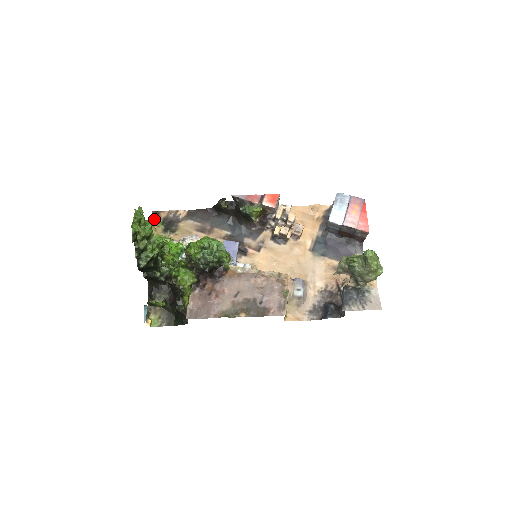
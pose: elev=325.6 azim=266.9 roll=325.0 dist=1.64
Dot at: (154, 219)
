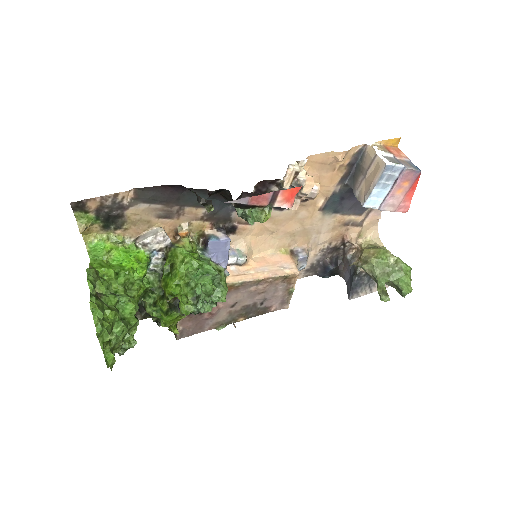
Dot at: (79, 215)
